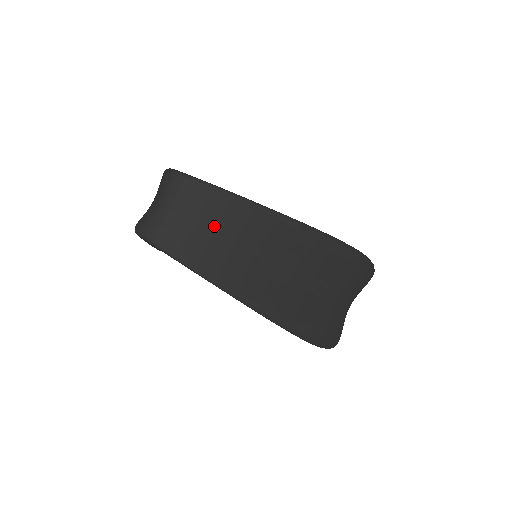
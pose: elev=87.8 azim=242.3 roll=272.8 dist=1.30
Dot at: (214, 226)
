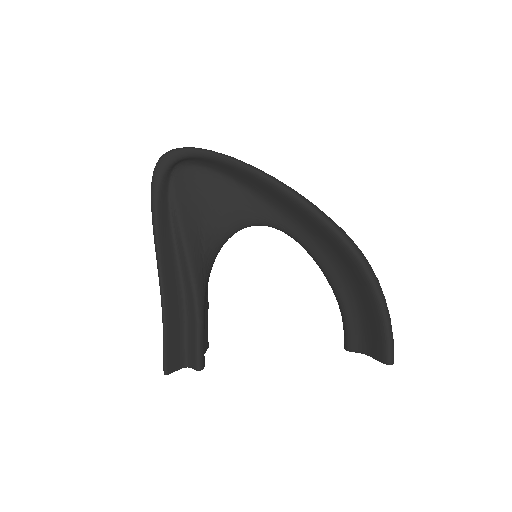
Dot at: occluded
